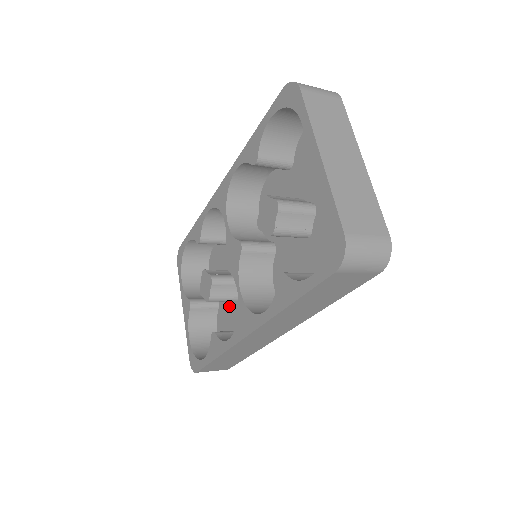
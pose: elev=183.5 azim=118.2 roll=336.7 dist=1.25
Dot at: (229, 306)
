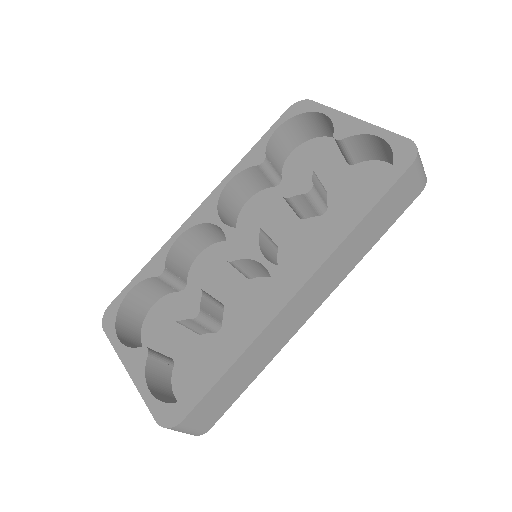
Dot at: (199, 348)
